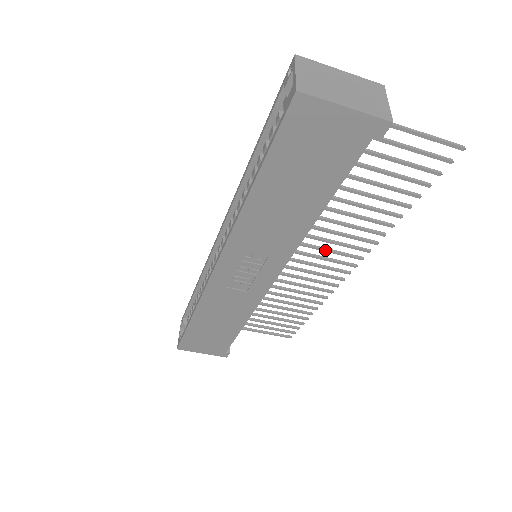
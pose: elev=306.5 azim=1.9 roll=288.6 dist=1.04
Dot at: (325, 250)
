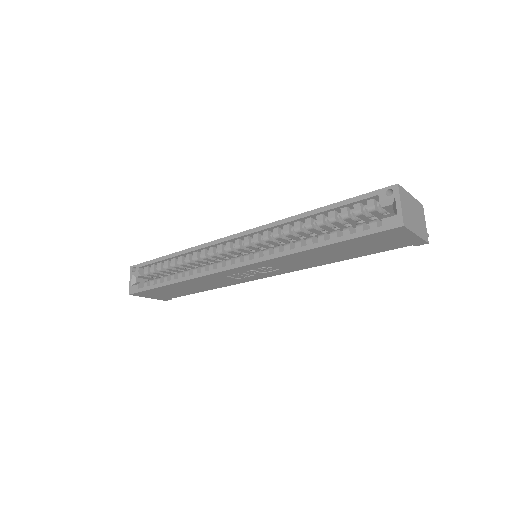
Dot at: occluded
